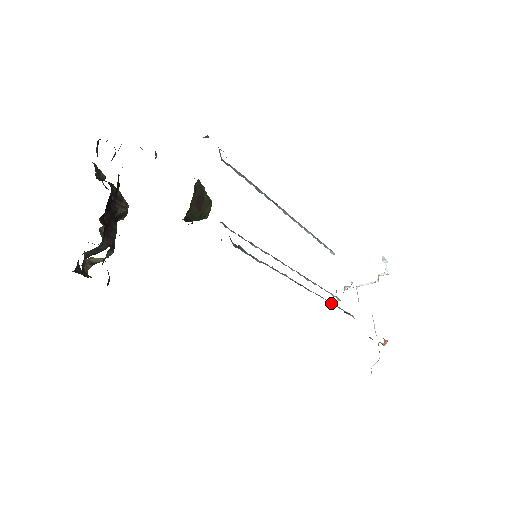
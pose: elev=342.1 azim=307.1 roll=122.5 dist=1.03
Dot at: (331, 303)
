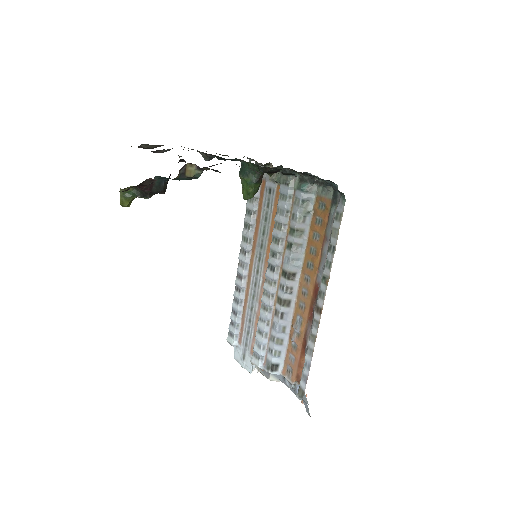
Dot at: (284, 330)
